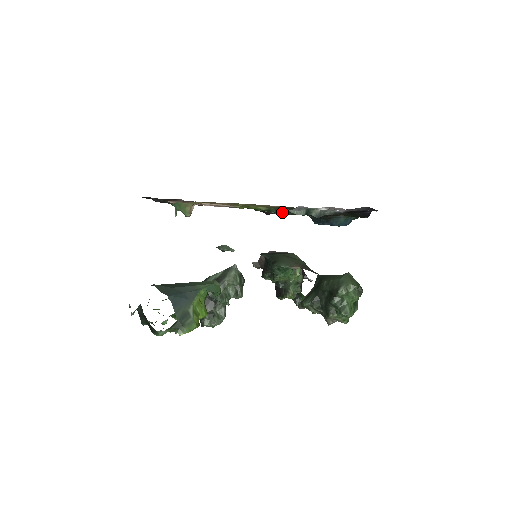
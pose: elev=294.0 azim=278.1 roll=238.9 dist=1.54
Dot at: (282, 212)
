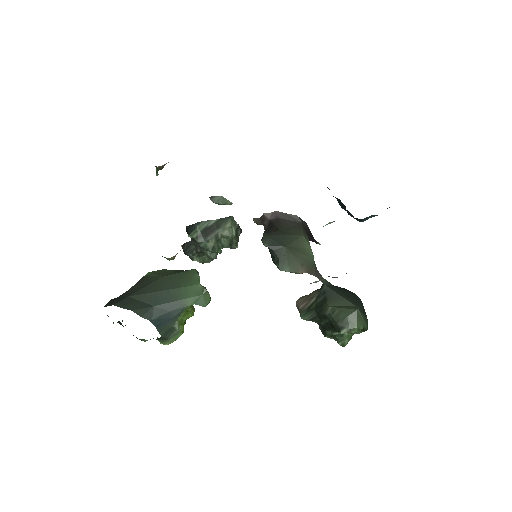
Dot at: occluded
